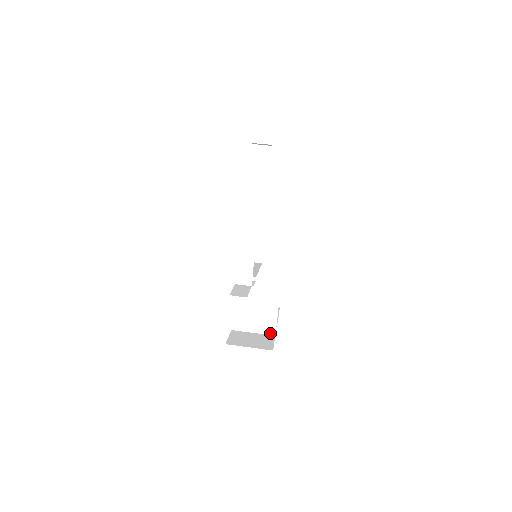
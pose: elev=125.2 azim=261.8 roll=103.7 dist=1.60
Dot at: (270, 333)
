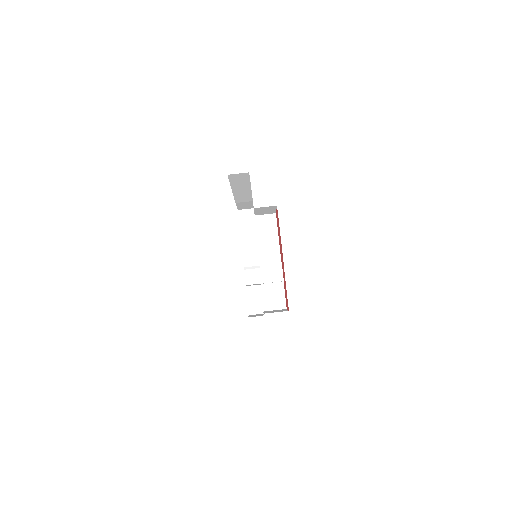
Dot at: (279, 282)
